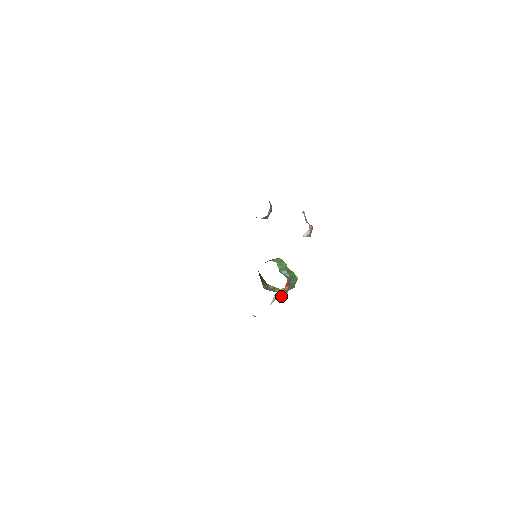
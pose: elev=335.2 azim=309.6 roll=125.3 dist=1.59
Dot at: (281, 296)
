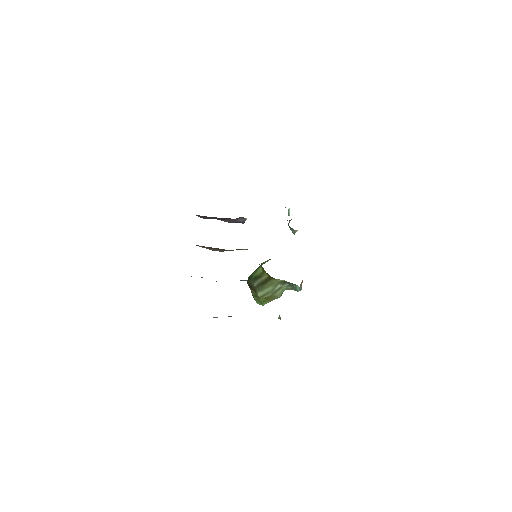
Dot at: (300, 290)
